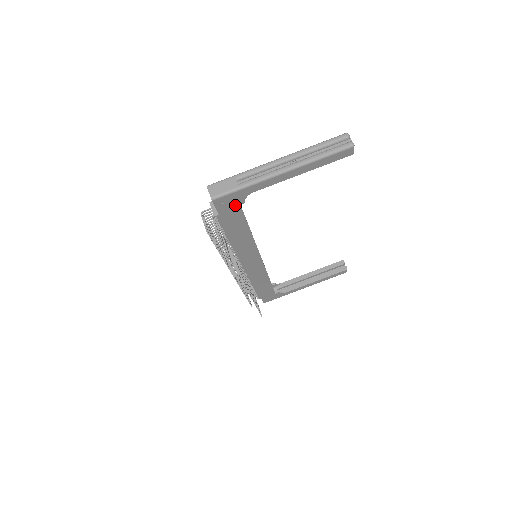
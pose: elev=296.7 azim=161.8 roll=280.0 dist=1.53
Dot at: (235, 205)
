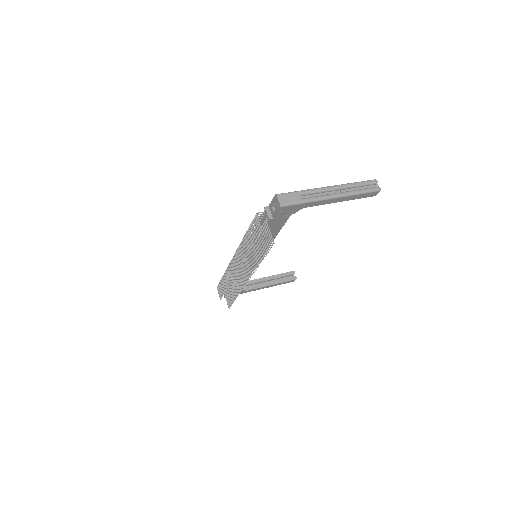
Dot at: (288, 214)
